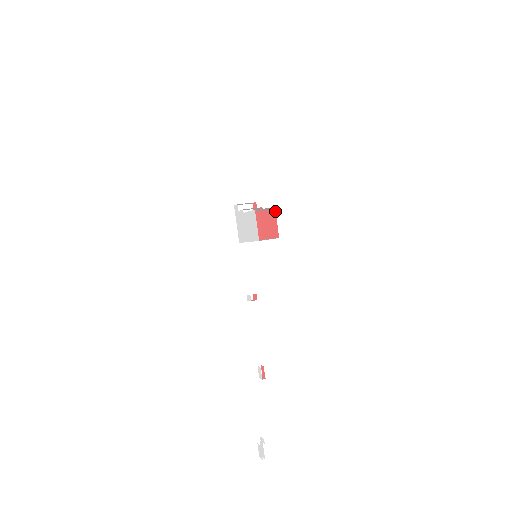
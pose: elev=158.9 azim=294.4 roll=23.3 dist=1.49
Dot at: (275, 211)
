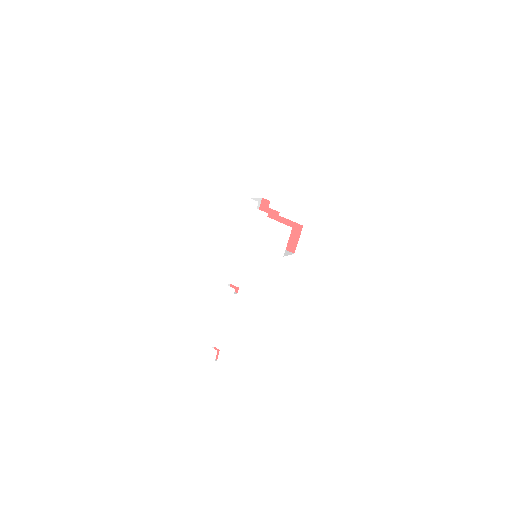
Dot at: occluded
